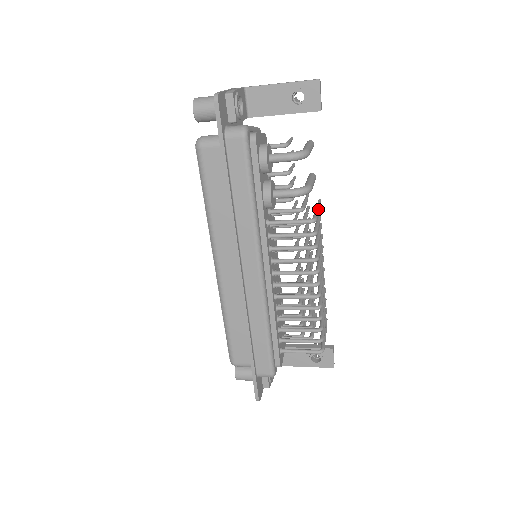
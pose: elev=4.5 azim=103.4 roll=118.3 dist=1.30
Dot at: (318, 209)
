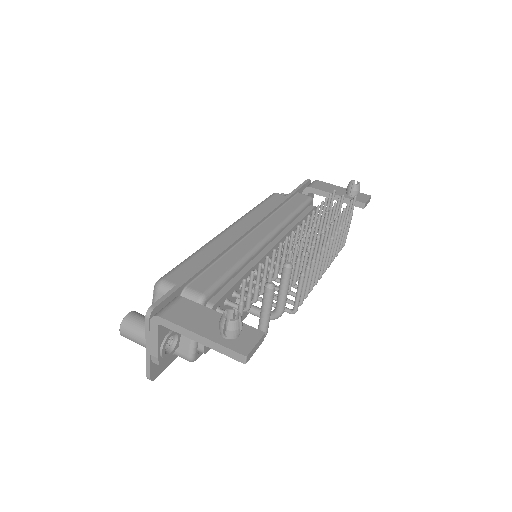
Dot at: (300, 288)
